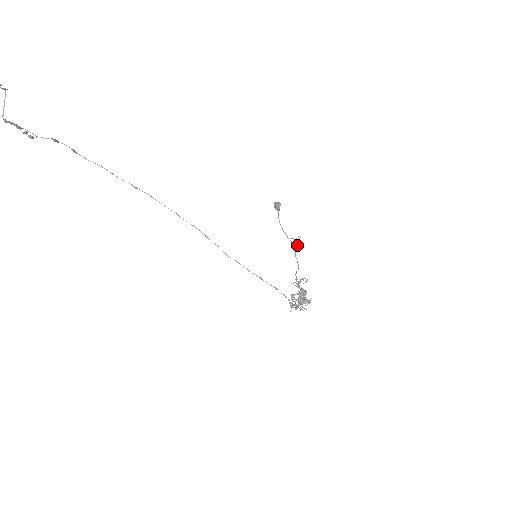
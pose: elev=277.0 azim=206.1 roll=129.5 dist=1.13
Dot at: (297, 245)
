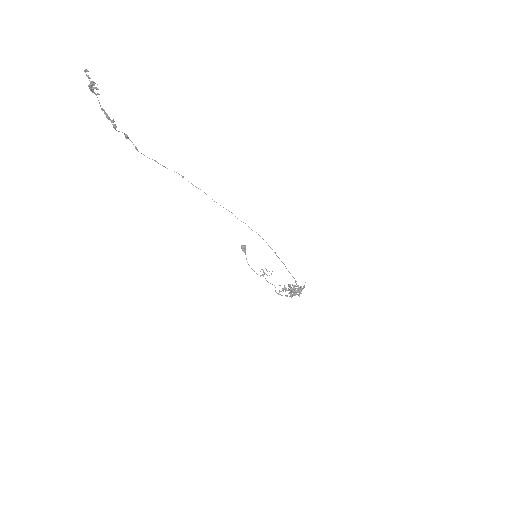
Dot at: (267, 275)
